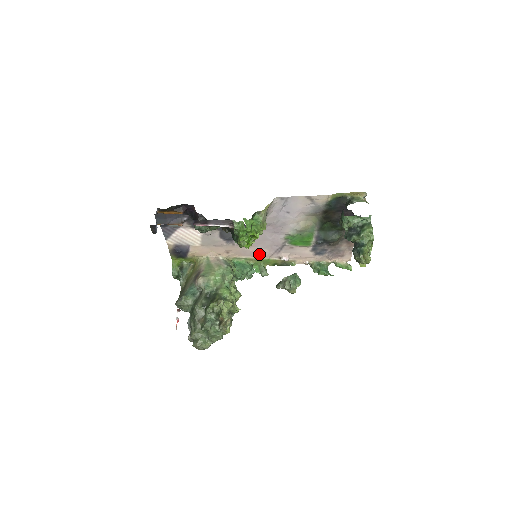
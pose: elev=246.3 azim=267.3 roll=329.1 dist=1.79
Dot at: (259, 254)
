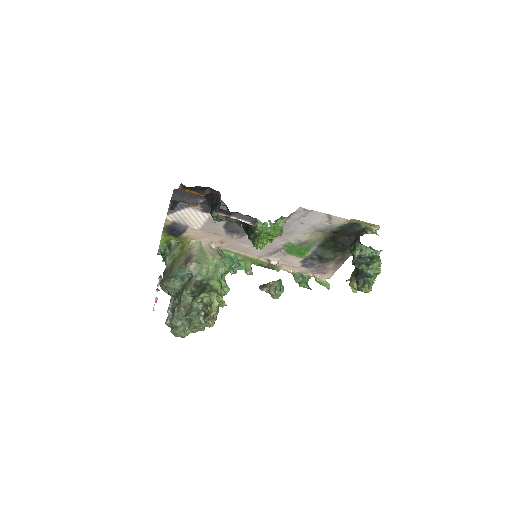
Dot at: (251, 252)
